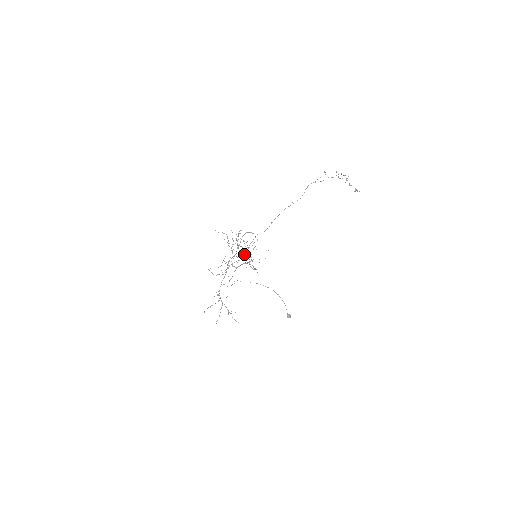
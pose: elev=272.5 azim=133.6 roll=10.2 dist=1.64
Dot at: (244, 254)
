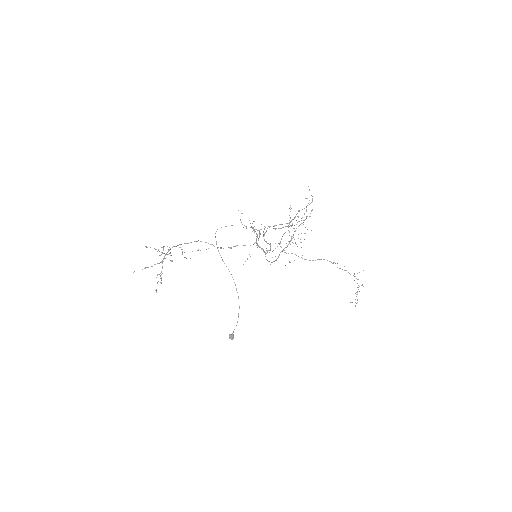
Dot at: (256, 241)
